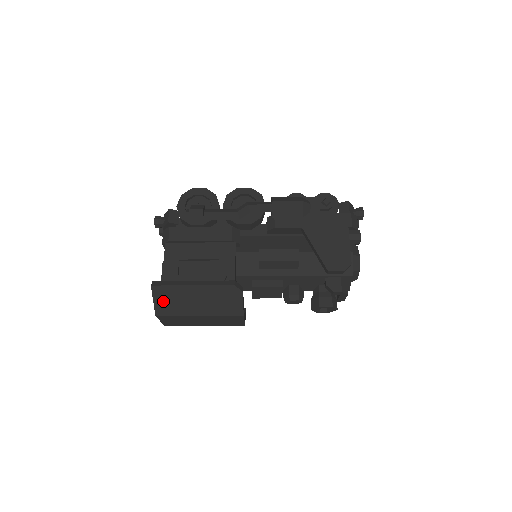
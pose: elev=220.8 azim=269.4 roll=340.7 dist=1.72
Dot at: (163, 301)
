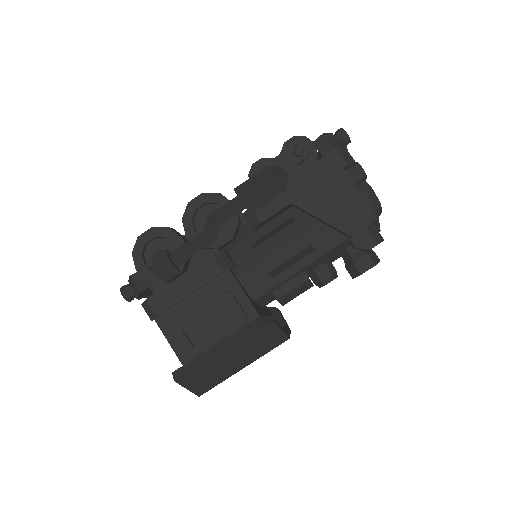
Dot at: (197, 383)
